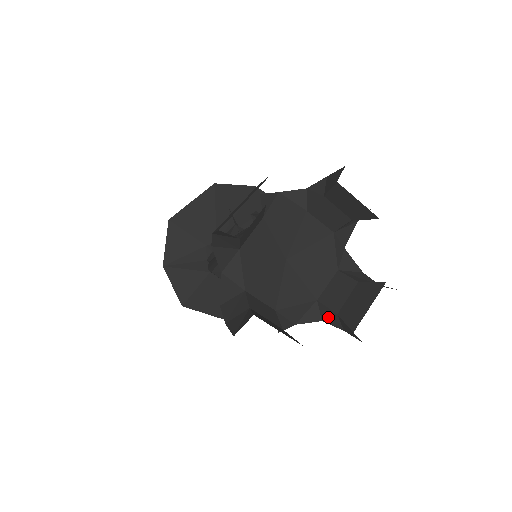
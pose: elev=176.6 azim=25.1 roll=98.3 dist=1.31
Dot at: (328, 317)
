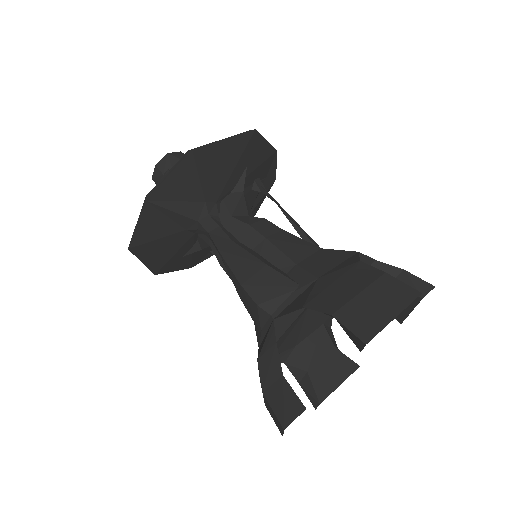
Dot at: (295, 366)
